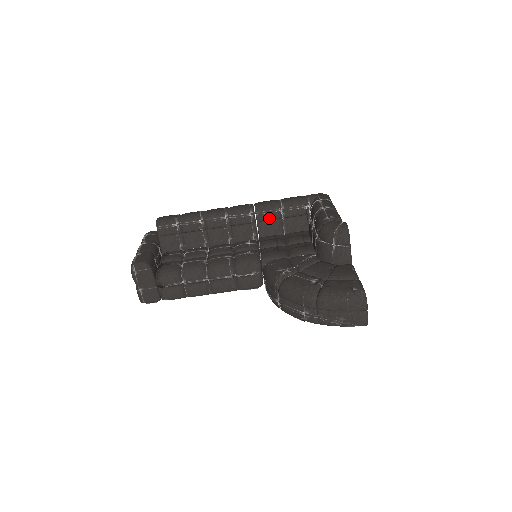
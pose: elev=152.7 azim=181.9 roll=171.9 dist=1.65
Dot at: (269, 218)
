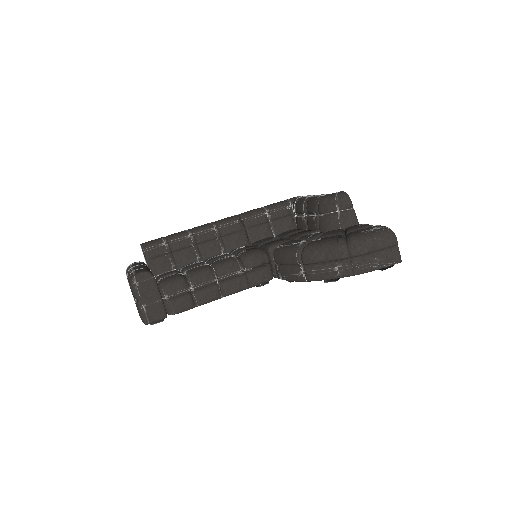
Dot at: (257, 222)
